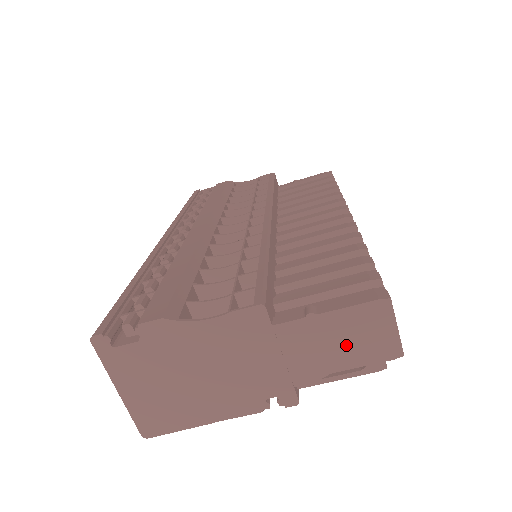
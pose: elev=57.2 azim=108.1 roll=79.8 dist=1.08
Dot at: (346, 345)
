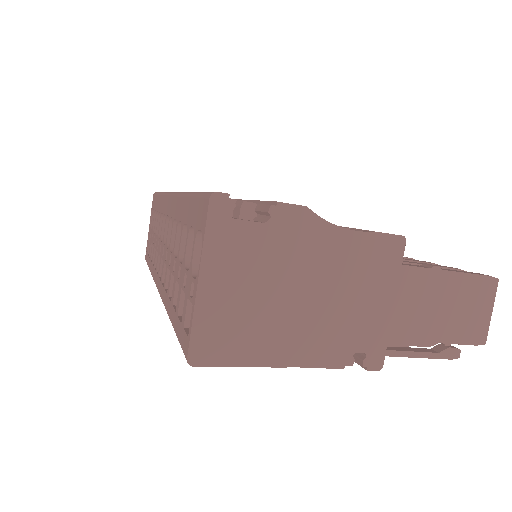
Dot at: (449, 314)
